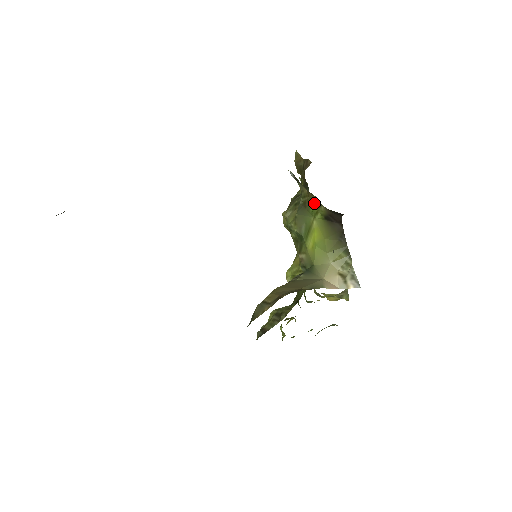
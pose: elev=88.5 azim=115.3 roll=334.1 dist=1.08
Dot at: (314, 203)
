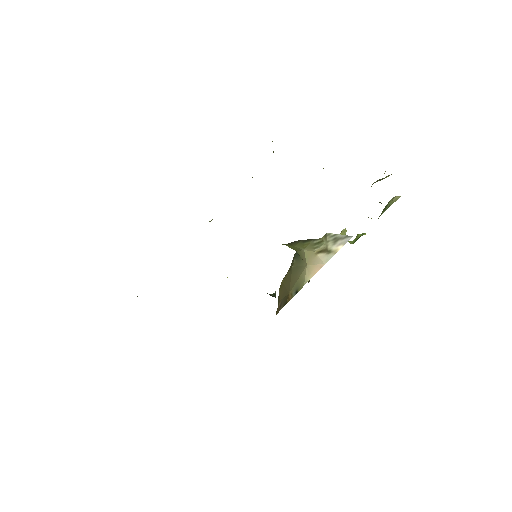
Dot at: occluded
